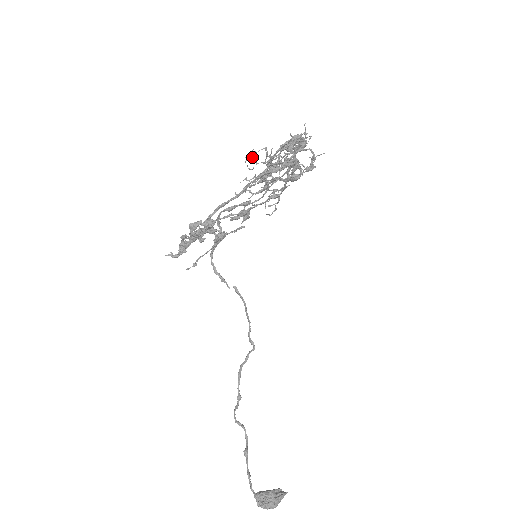
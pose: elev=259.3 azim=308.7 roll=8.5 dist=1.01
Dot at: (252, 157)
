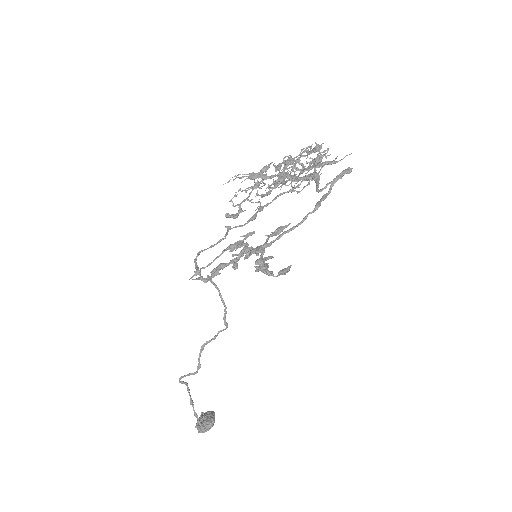
Dot at: occluded
